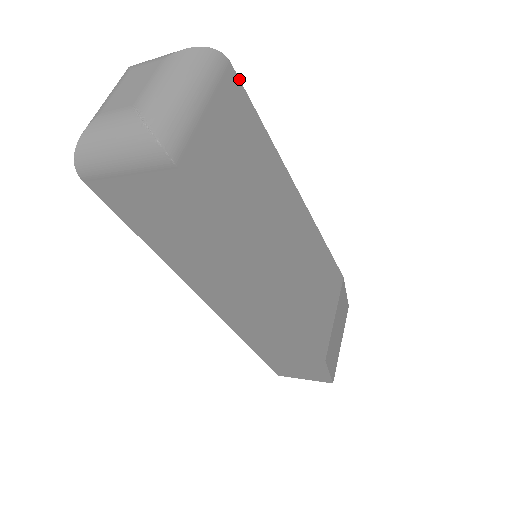
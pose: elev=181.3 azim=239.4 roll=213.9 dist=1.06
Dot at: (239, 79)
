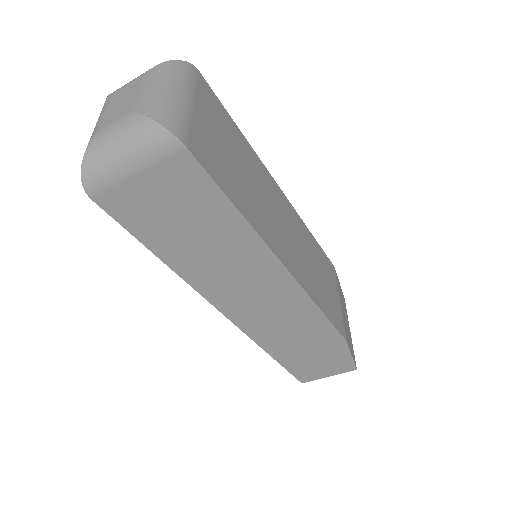
Dot at: (209, 86)
